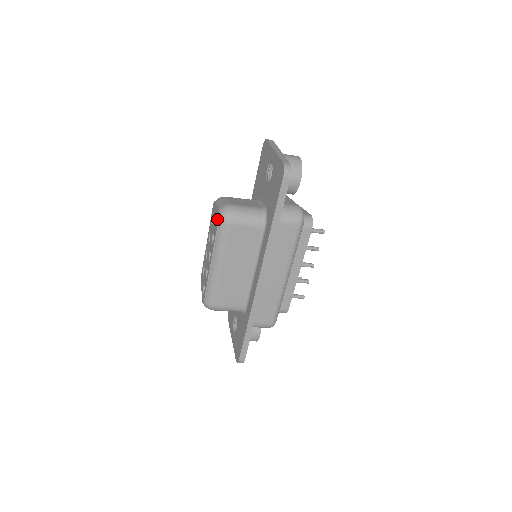
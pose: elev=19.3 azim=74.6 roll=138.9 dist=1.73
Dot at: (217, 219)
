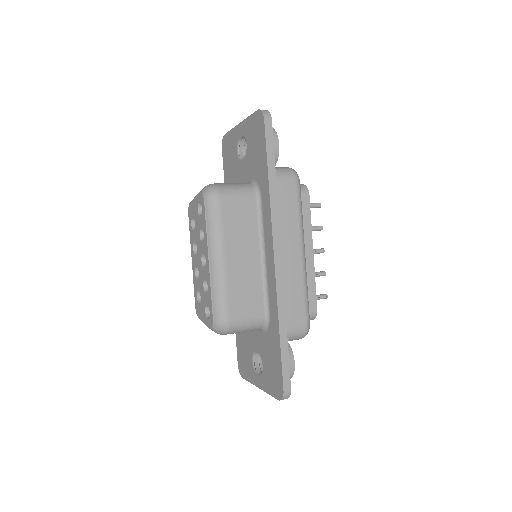
Dot at: (201, 202)
